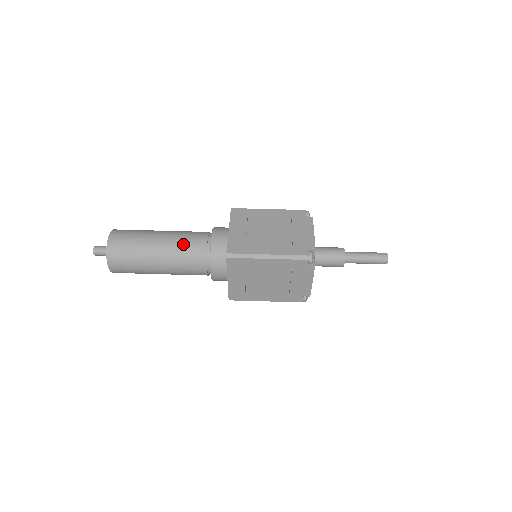
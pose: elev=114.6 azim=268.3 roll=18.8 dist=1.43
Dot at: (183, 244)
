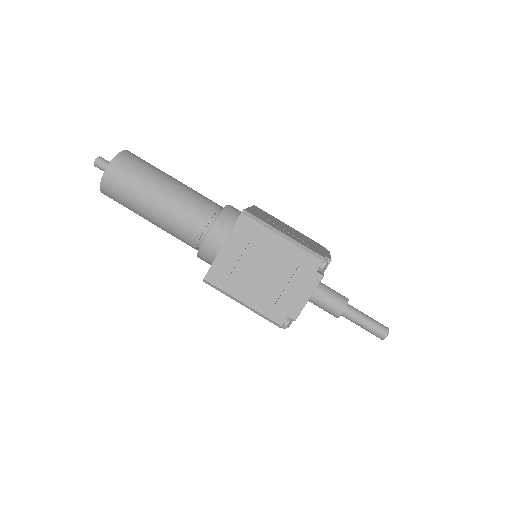
Dot at: (176, 225)
